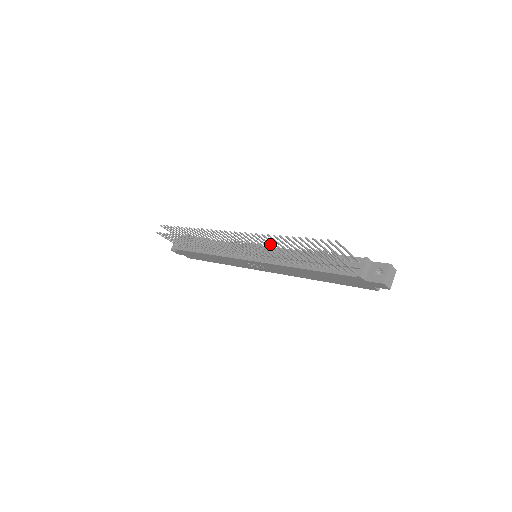
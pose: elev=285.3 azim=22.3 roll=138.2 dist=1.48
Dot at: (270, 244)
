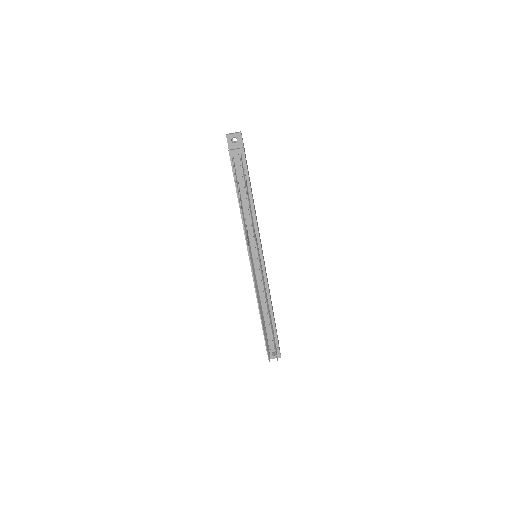
Dot at: (265, 290)
